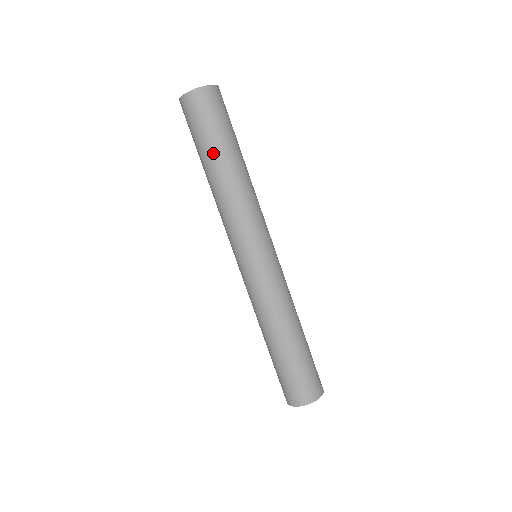
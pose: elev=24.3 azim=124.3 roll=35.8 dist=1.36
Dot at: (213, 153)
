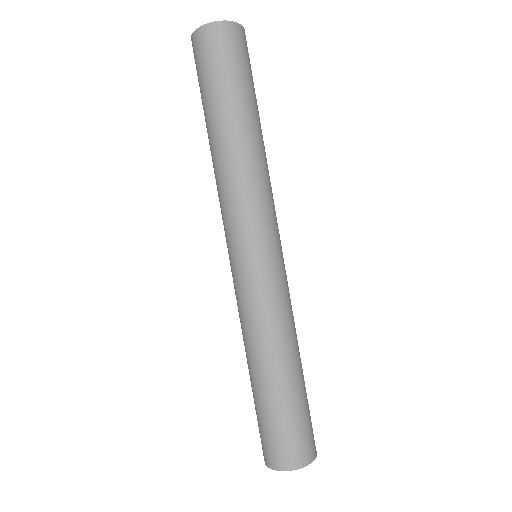
Dot at: (235, 106)
